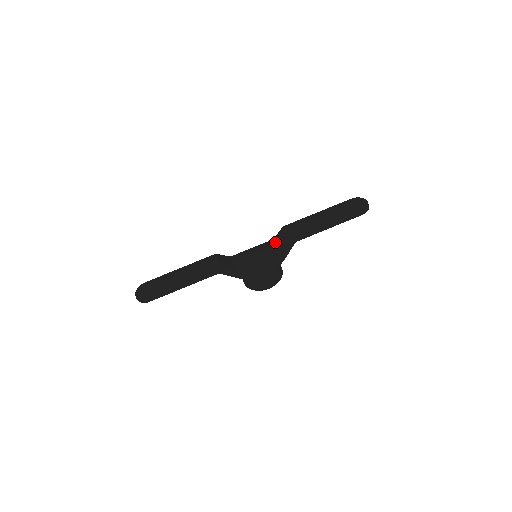
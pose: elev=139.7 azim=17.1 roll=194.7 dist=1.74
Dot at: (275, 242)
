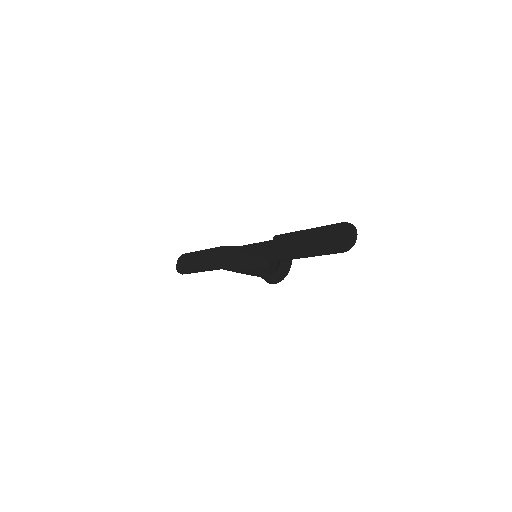
Dot at: occluded
